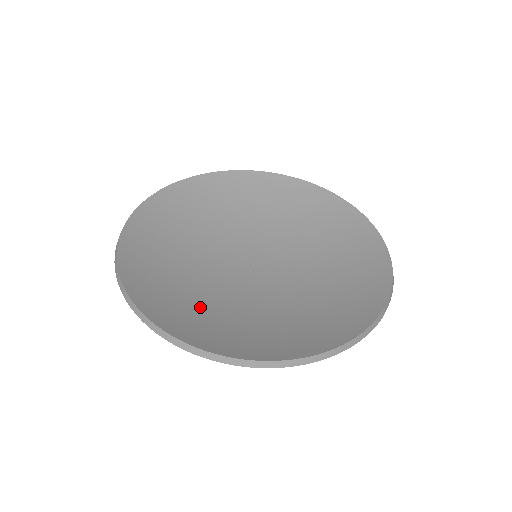
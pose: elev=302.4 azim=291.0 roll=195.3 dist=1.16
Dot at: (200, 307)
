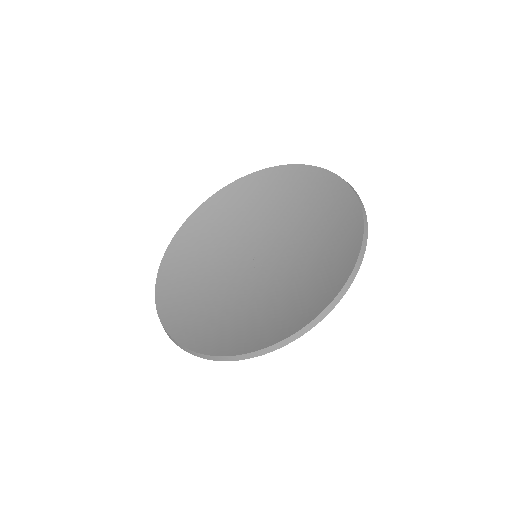
Dot at: (253, 320)
